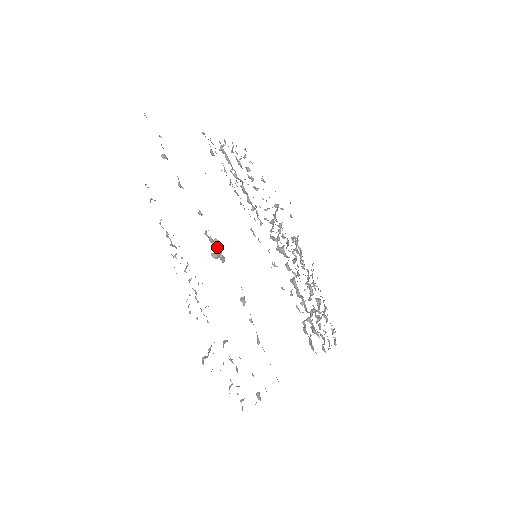
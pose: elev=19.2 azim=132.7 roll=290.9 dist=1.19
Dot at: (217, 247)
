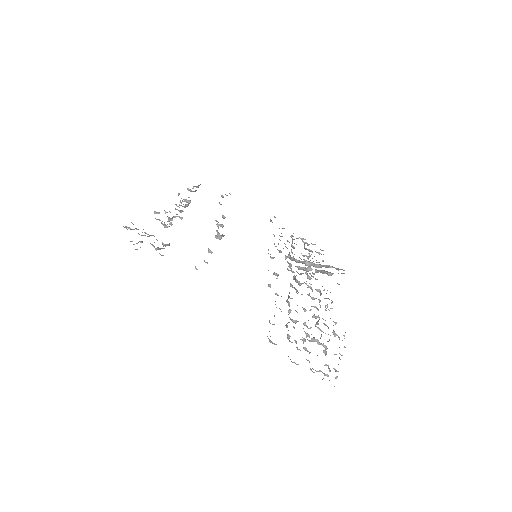
Dot at: occluded
